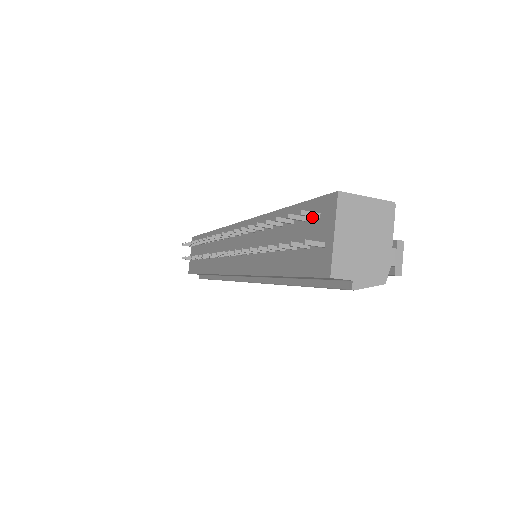
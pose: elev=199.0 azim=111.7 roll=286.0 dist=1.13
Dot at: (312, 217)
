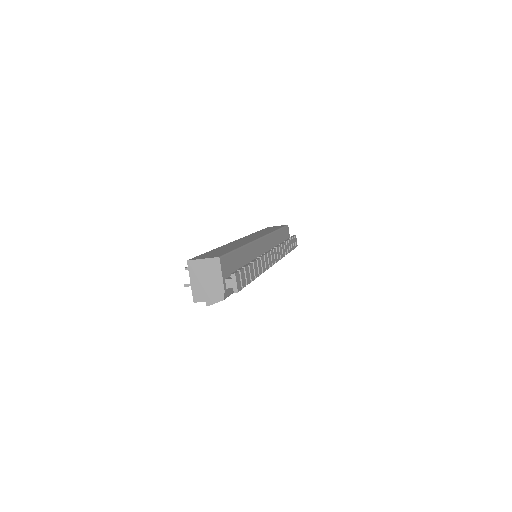
Dot at: occluded
